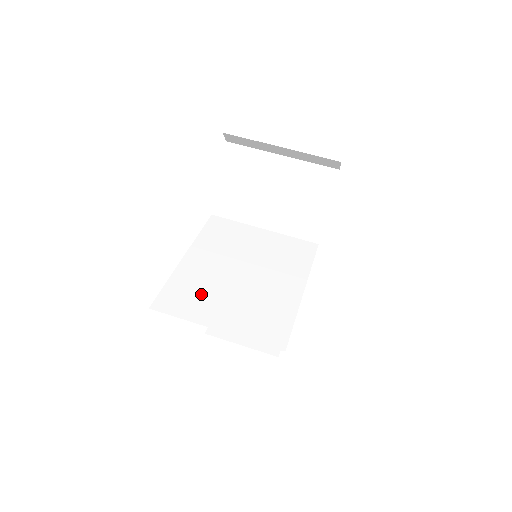
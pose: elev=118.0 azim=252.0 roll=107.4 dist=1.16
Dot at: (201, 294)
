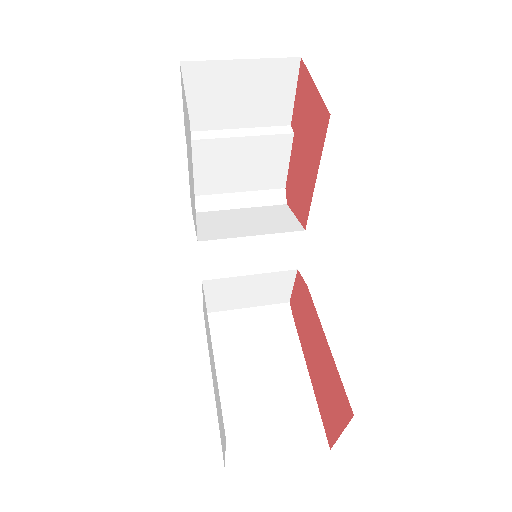
Dot at: occluded
